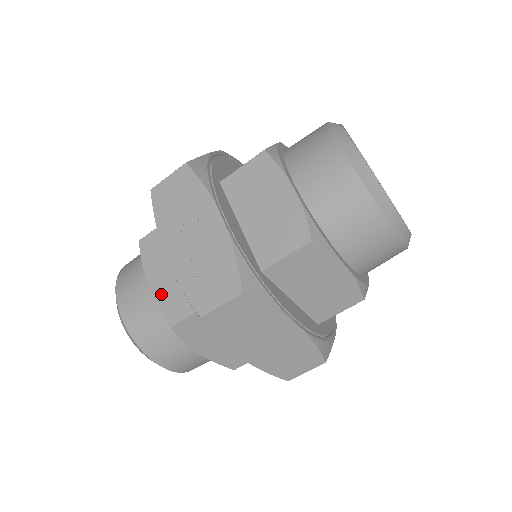
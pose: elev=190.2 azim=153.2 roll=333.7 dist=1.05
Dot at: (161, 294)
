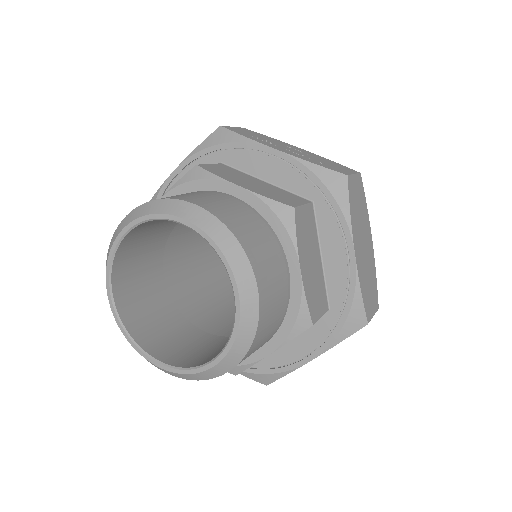
Dot at: (260, 191)
